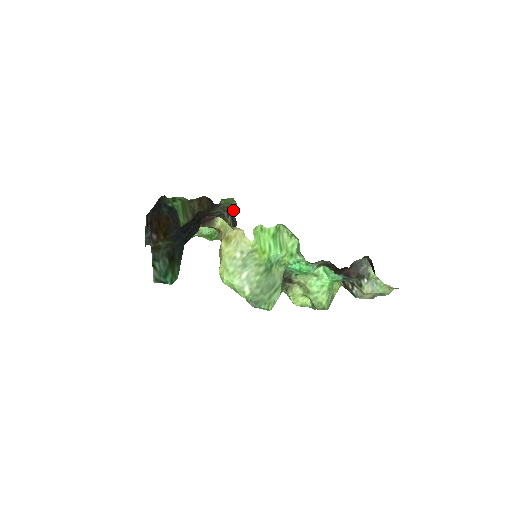
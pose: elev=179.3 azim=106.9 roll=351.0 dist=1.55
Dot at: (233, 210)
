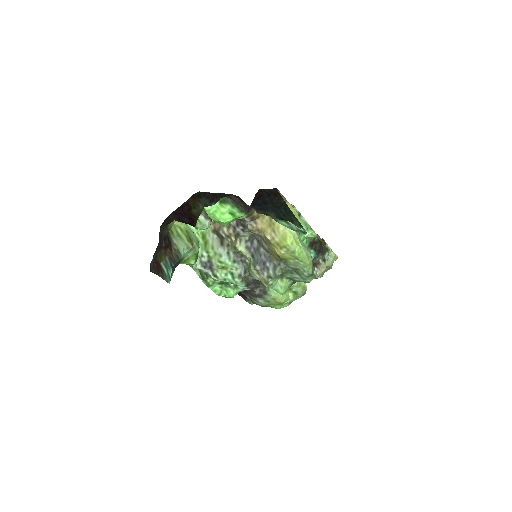
Dot at: occluded
